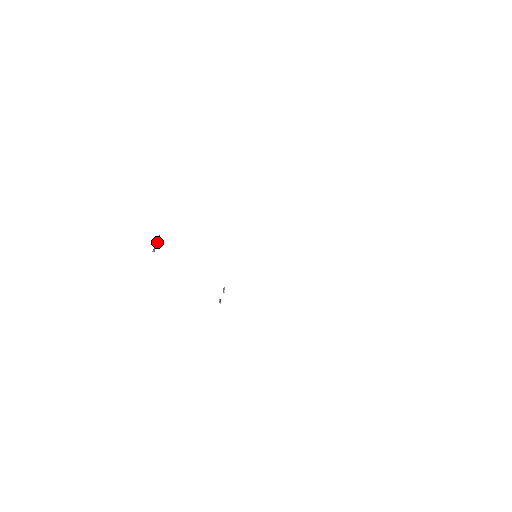
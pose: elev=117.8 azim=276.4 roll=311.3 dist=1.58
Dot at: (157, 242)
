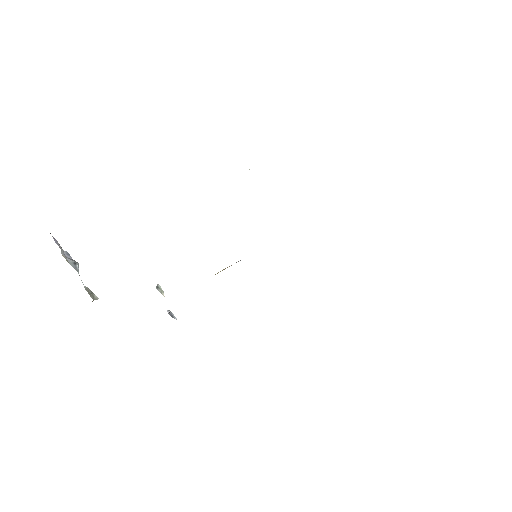
Dot at: (74, 266)
